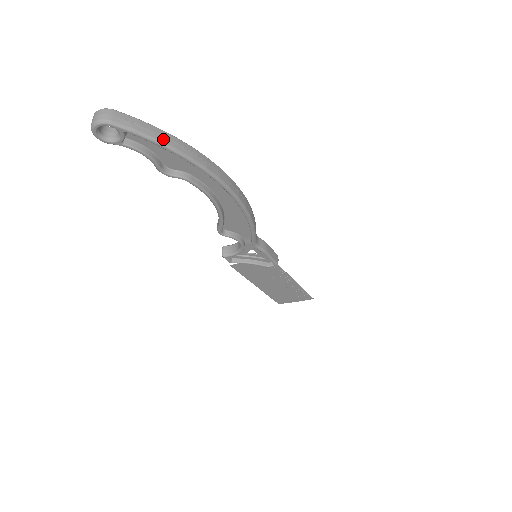
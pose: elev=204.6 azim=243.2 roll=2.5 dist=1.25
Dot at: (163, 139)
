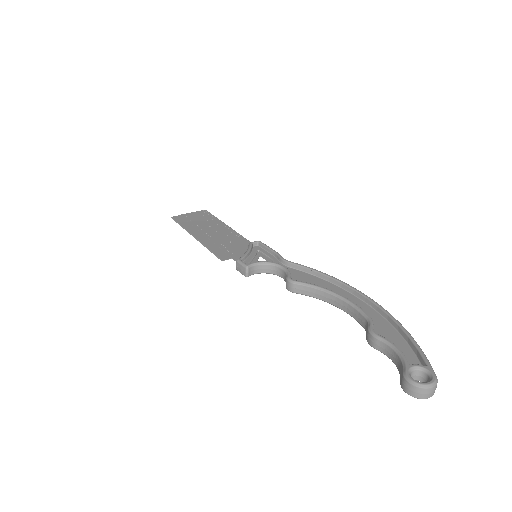
Dot at: occluded
